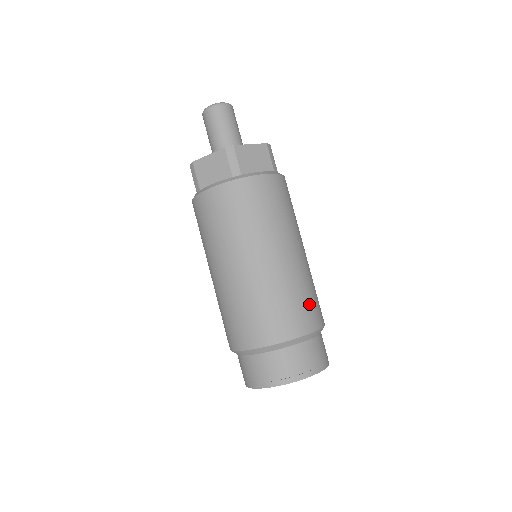
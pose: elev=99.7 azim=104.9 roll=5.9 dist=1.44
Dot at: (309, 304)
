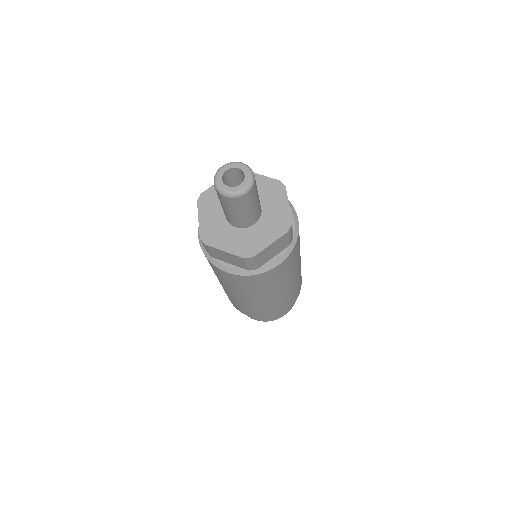
Dot at: (294, 296)
